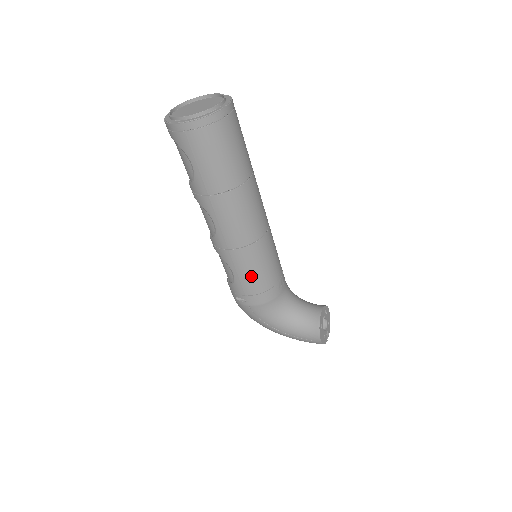
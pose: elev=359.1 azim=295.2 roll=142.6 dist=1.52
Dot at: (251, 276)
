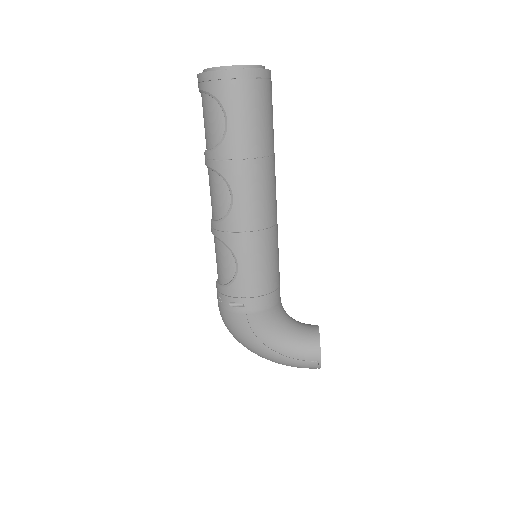
Dot at: (259, 270)
